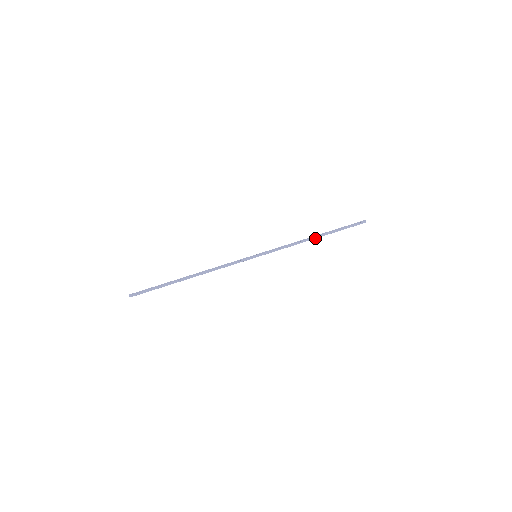
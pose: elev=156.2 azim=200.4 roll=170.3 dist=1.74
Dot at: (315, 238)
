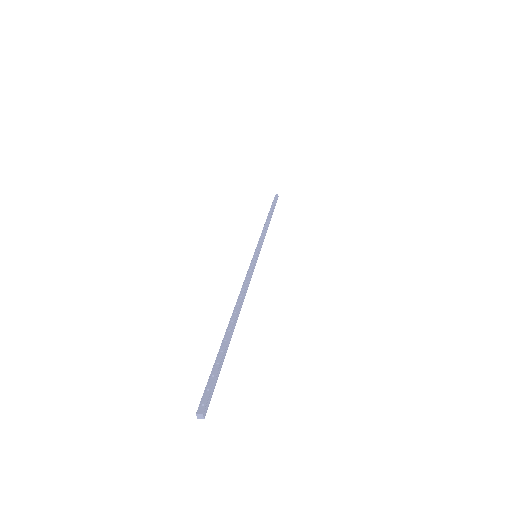
Dot at: (270, 220)
